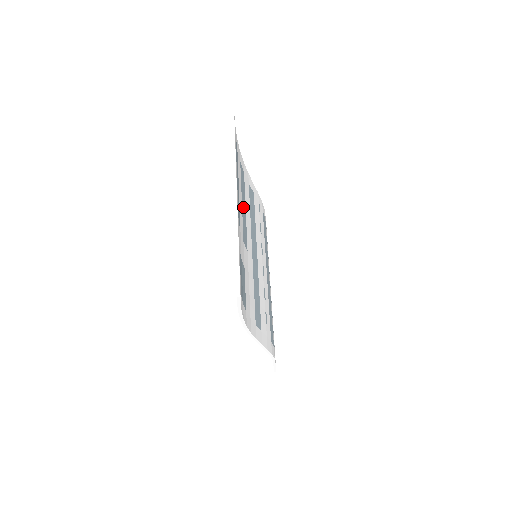
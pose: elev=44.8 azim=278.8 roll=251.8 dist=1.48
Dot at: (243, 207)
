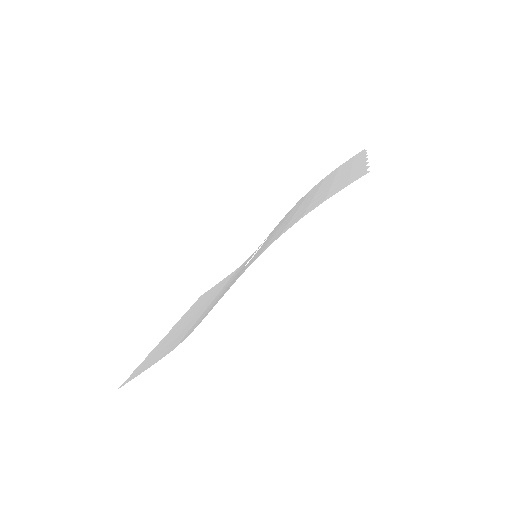
Dot at: occluded
